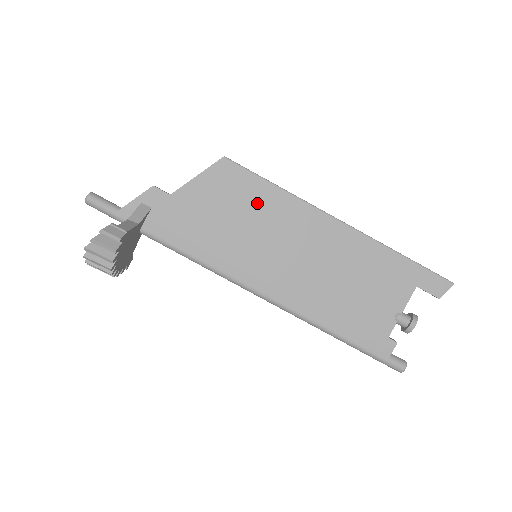
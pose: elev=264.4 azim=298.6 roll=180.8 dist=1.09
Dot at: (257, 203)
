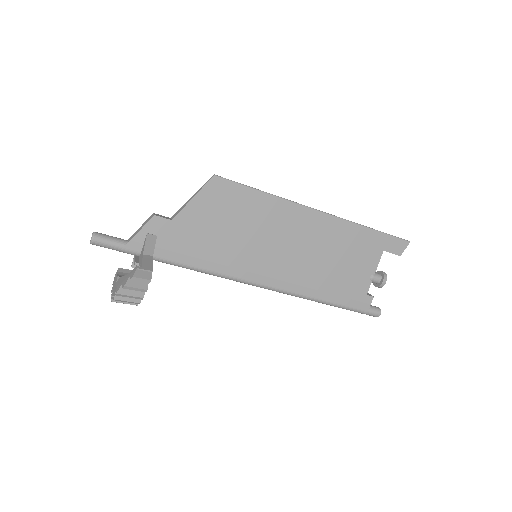
Dot at: (250, 211)
